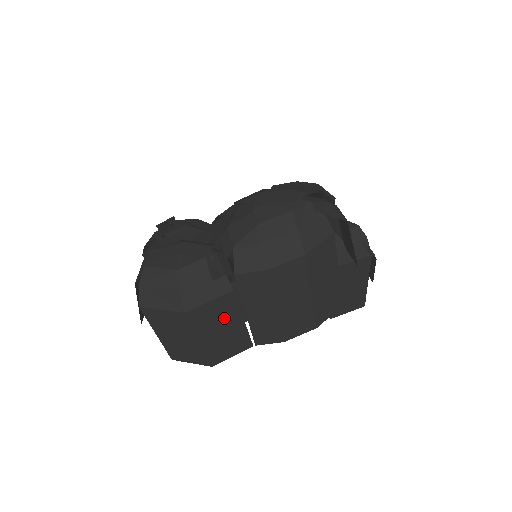
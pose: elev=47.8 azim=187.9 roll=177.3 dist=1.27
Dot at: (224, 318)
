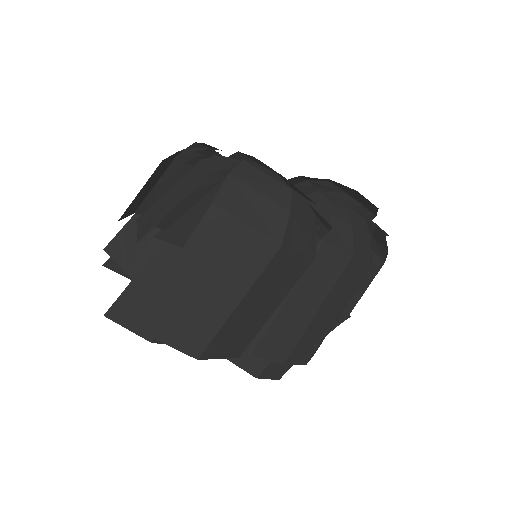
Dot at: (277, 289)
